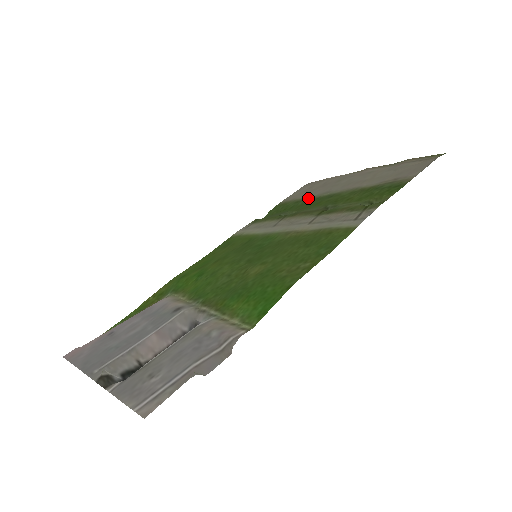
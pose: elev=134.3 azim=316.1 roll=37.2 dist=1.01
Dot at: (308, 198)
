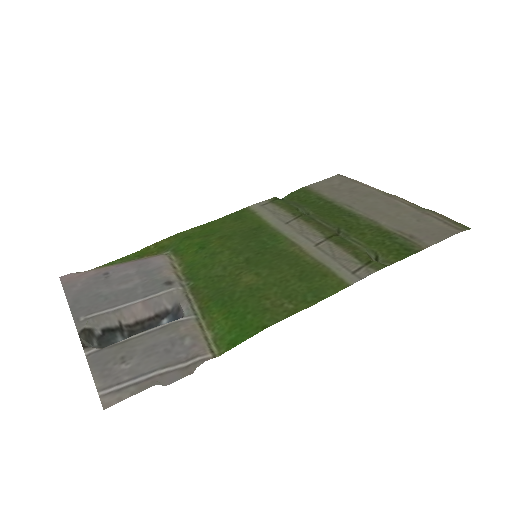
Dot at: (331, 201)
